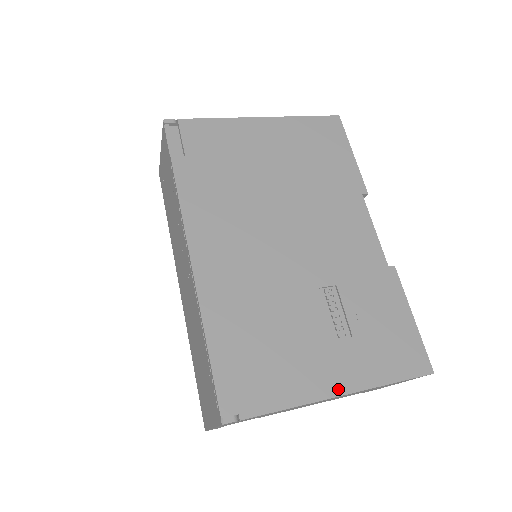
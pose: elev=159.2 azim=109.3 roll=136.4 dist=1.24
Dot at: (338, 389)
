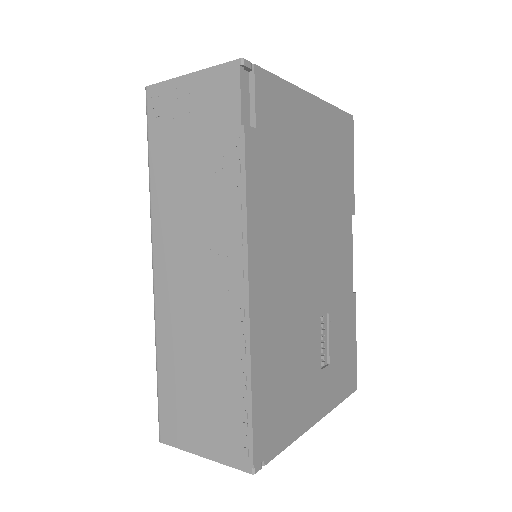
Dot at: (317, 416)
